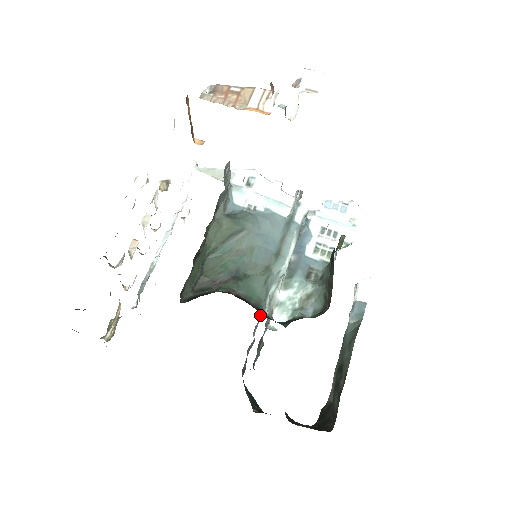
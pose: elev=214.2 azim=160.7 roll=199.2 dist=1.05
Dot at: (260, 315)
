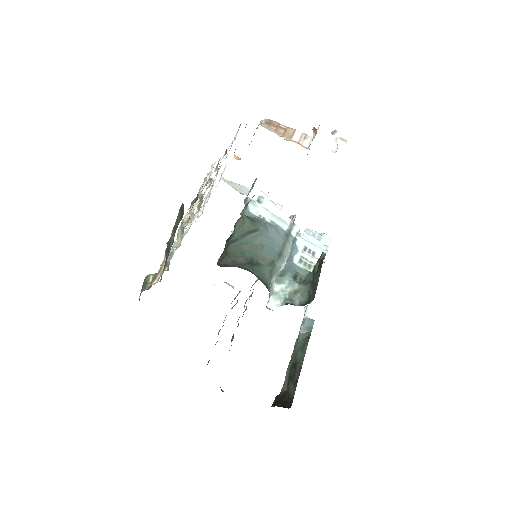
Dot at: occluded
